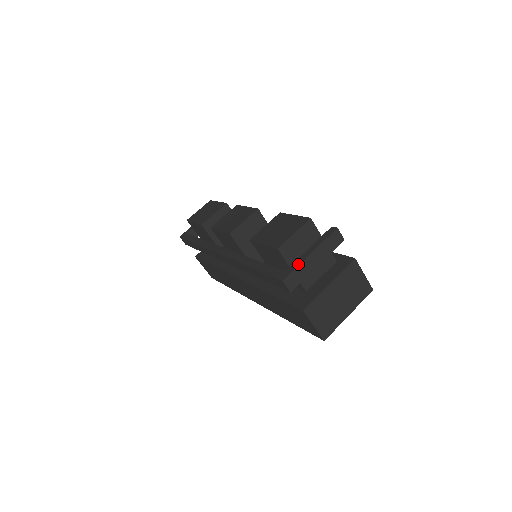
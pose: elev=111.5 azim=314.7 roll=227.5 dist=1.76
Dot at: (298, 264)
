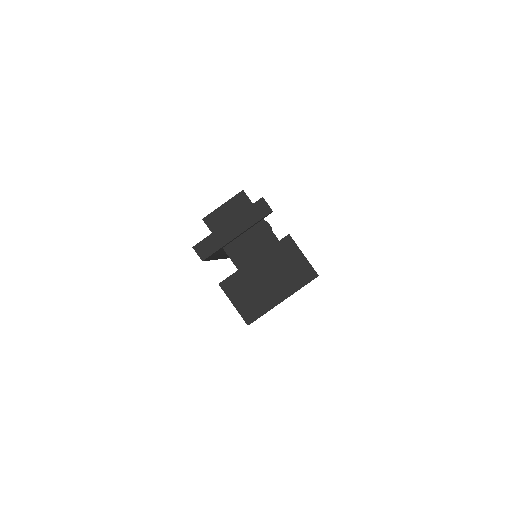
Dot at: (213, 232)
